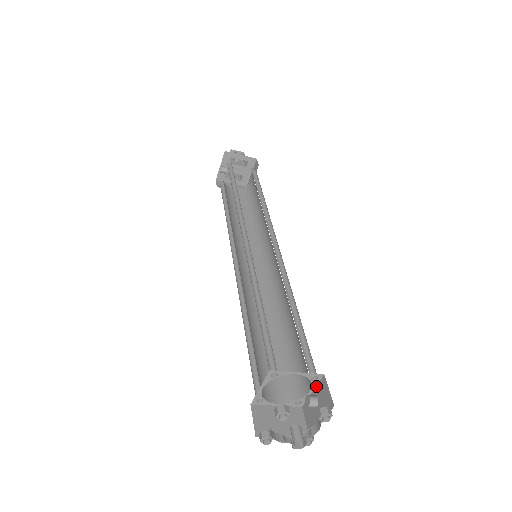
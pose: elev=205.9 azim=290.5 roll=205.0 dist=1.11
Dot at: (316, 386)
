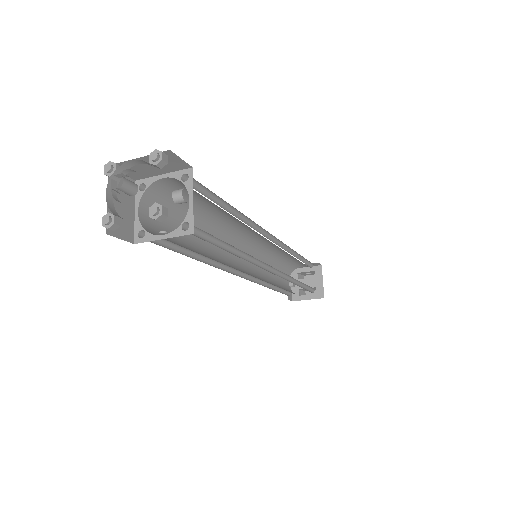
Dot at: (192, 189)
